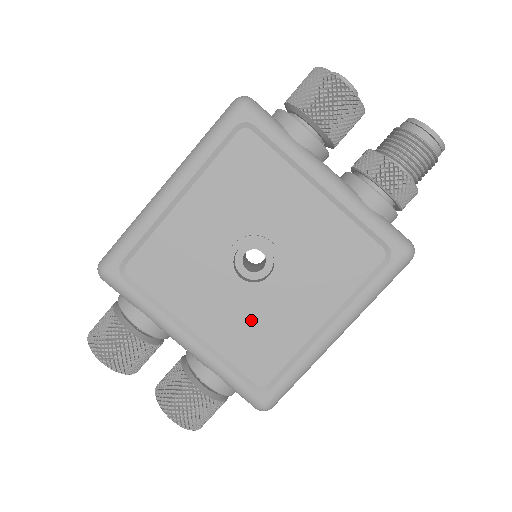
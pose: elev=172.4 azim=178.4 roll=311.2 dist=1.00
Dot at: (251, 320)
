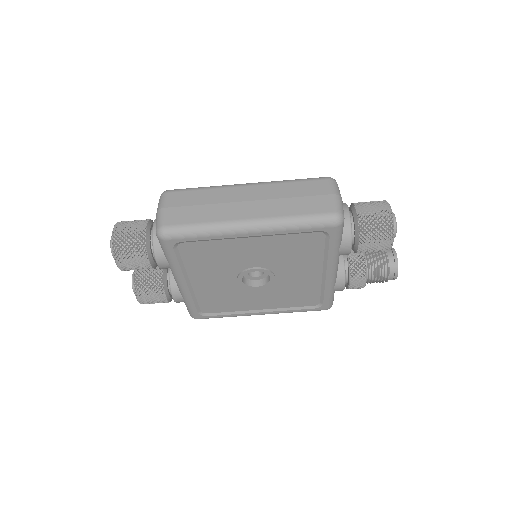
Dot at: (227, 293)
